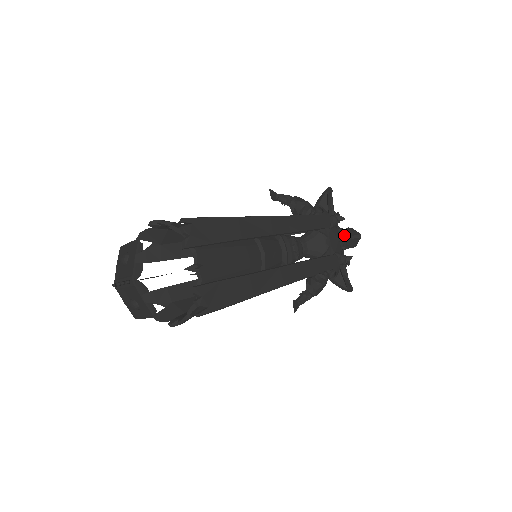
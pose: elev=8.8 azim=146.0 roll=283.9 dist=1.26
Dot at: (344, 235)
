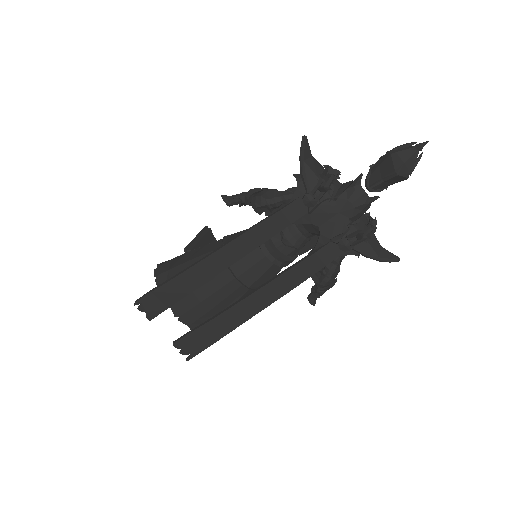
Dot at: (355, 194)
